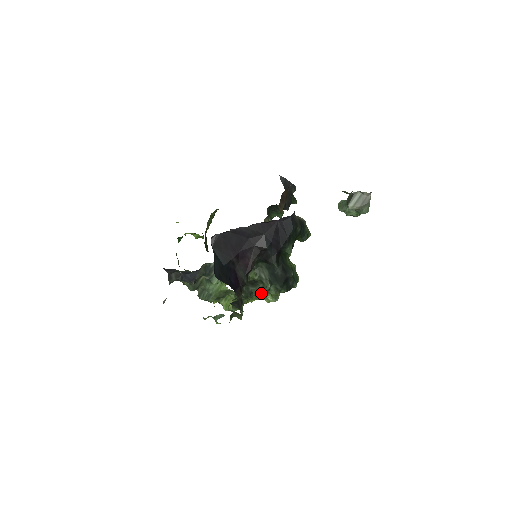
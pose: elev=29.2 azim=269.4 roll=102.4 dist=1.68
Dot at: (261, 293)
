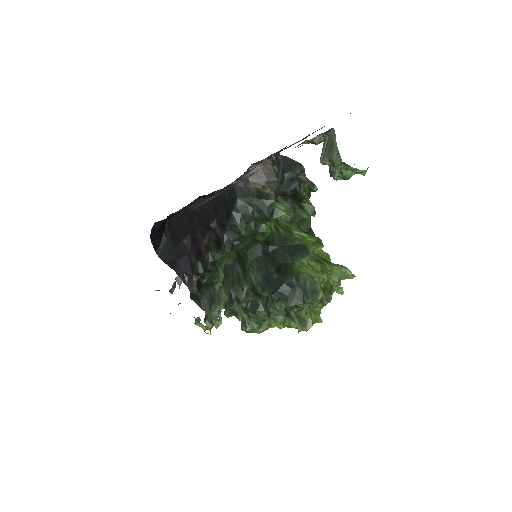
Dot at: (267, 307)
